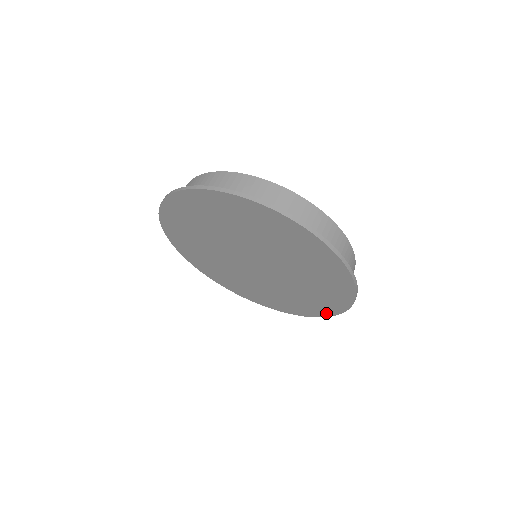
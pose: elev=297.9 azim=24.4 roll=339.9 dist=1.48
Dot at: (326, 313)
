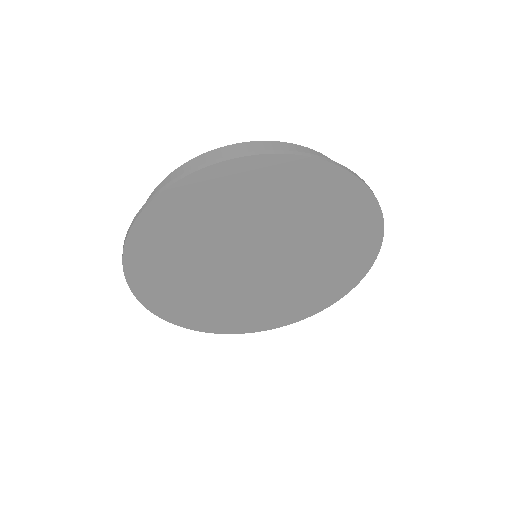
Dot at: (375, 225)
